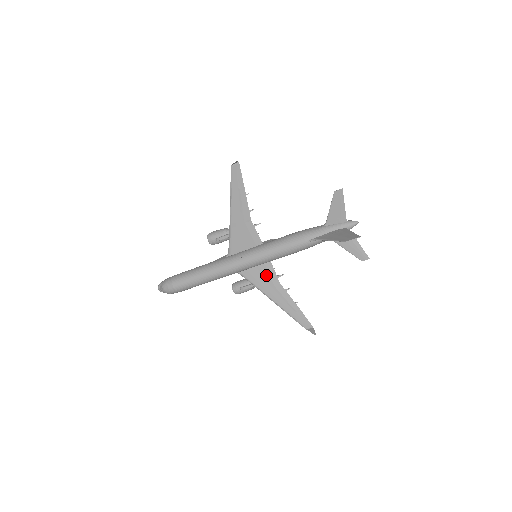
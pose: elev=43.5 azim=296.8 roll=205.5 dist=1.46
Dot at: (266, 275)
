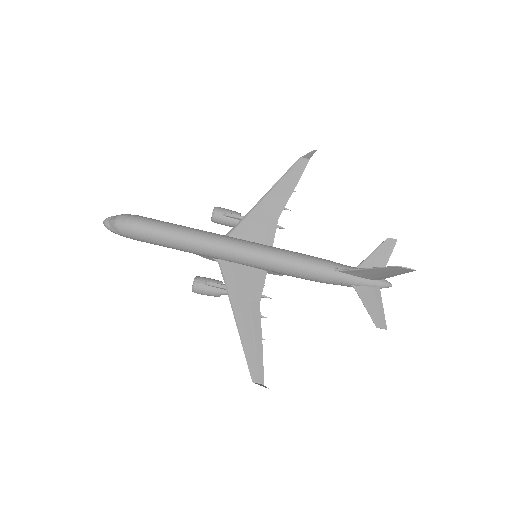
Dot at: (251, 284)
